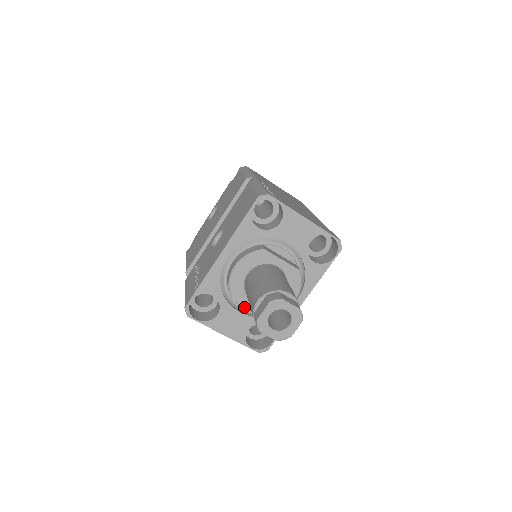
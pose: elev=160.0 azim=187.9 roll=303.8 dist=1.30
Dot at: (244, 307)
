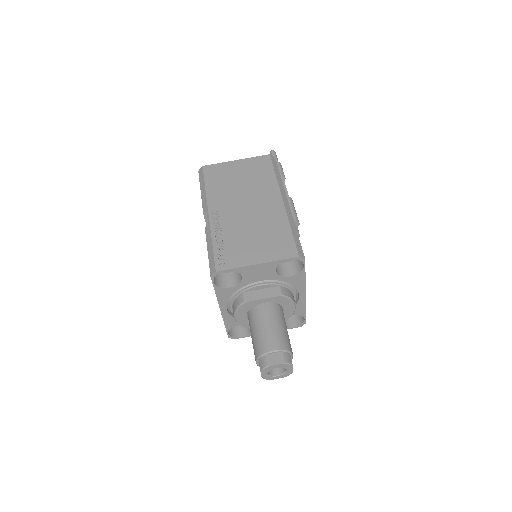
Dot at: occluded
